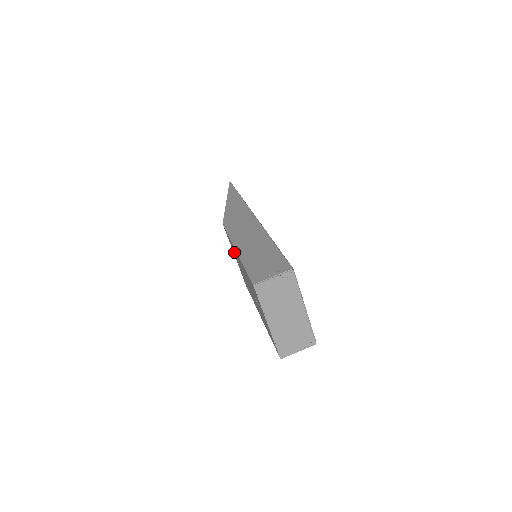
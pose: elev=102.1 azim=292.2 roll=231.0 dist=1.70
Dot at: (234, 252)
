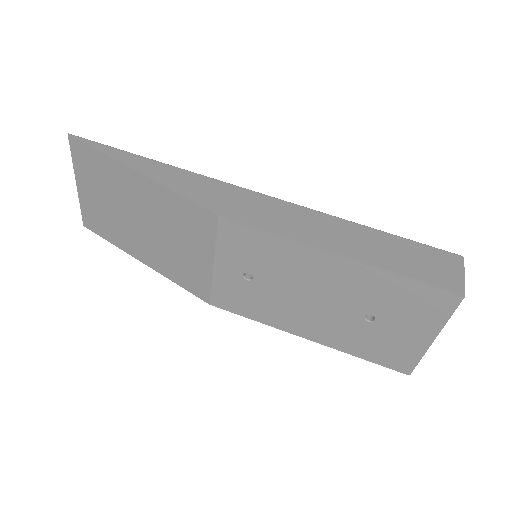
Dot at: (258, 260)
